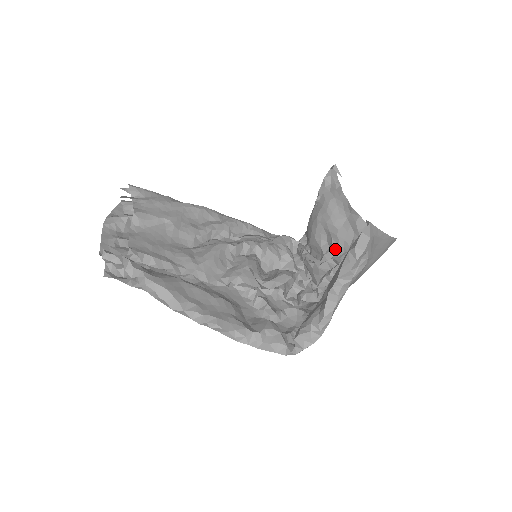
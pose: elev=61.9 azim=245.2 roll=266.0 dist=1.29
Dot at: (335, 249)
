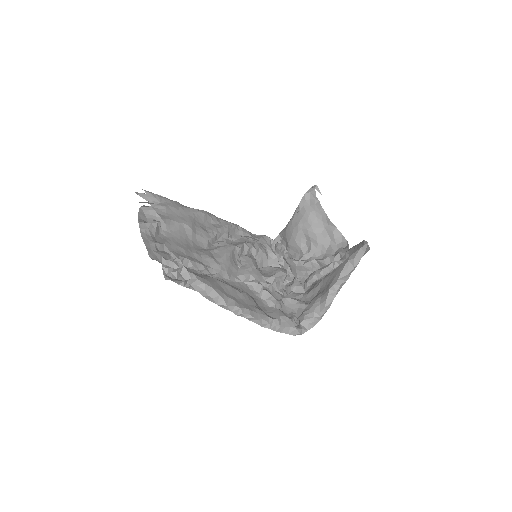
Dot at: (314, 251)
